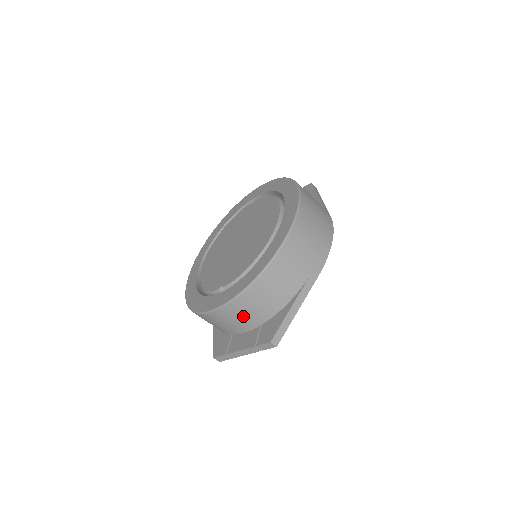
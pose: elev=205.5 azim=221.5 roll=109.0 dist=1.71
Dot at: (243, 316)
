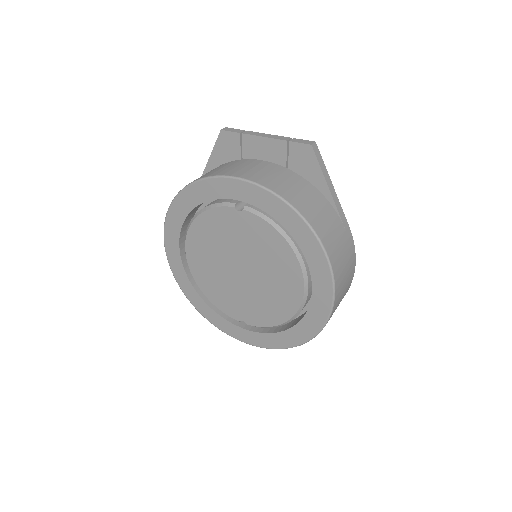
Dot at: occluded
